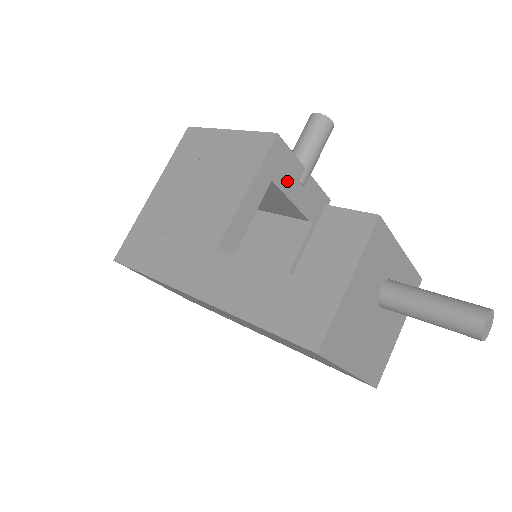
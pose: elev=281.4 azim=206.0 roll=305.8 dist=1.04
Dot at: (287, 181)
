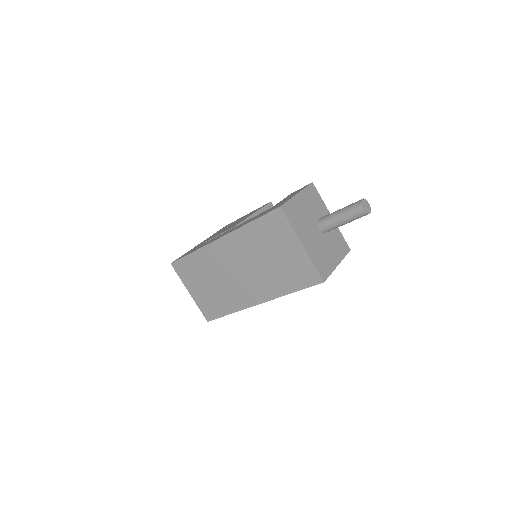
Dot at: occluded
